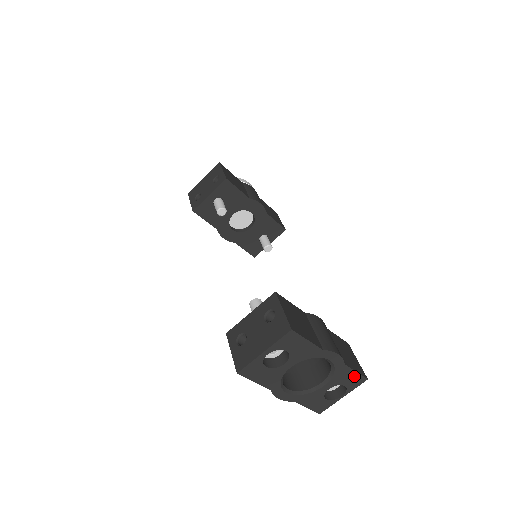
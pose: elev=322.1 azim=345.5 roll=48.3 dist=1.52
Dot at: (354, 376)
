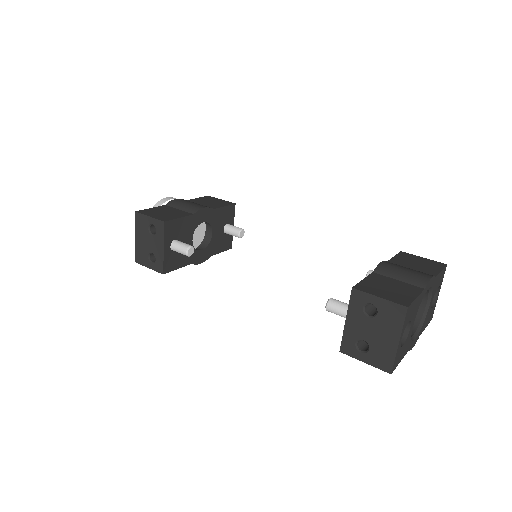
Dot at: (441, 274)
